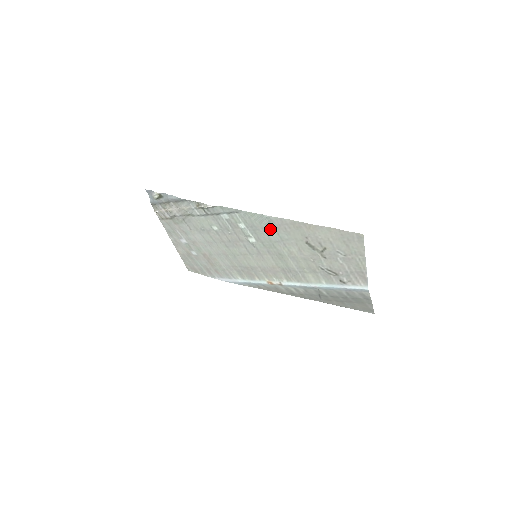
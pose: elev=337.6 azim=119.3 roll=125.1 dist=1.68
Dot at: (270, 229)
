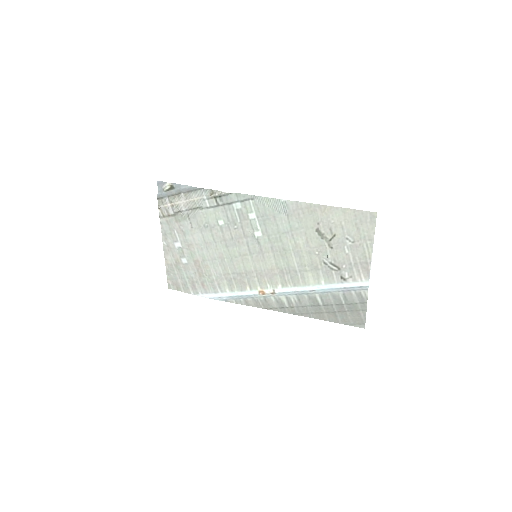
Dot at: (282, 217)
